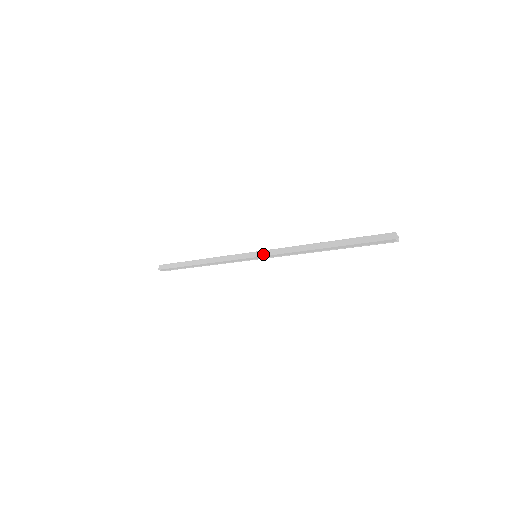
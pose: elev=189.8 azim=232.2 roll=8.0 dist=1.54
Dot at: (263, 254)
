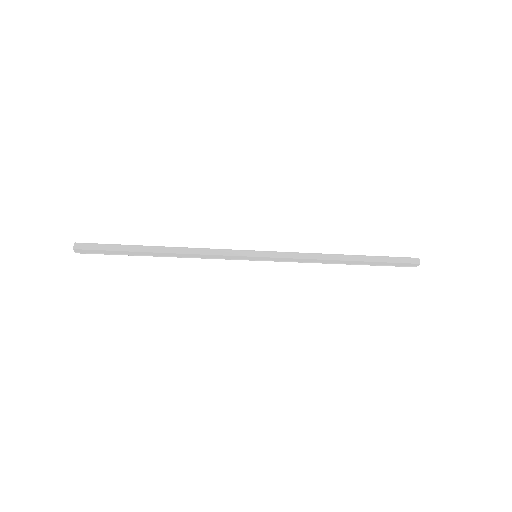
Dot at: (271, 255)
